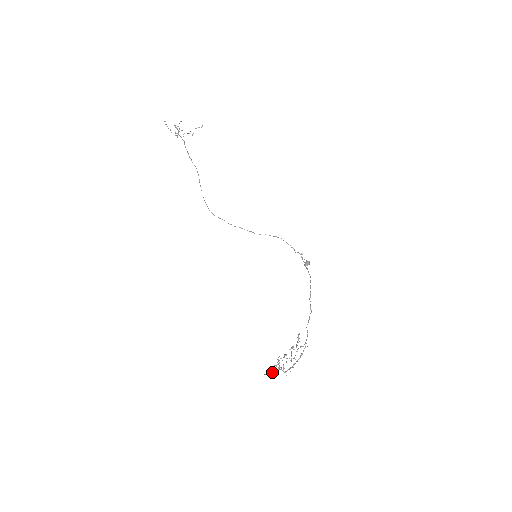
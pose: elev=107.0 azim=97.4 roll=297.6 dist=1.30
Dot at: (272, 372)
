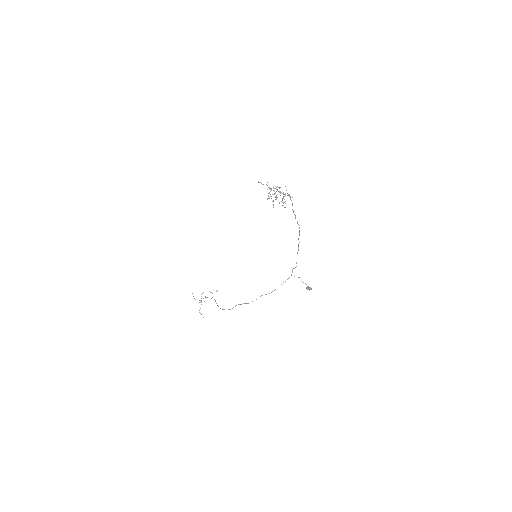
Dot at: occluded
